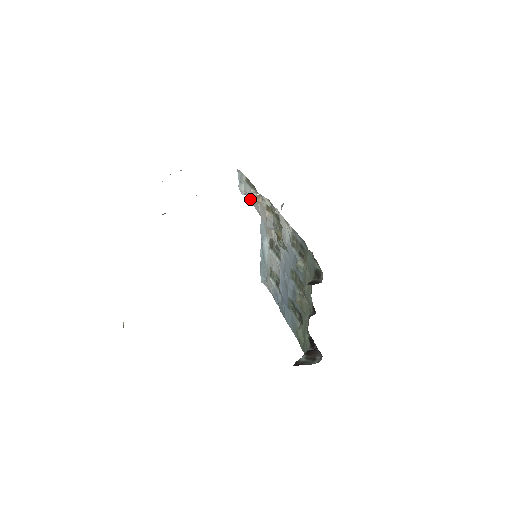
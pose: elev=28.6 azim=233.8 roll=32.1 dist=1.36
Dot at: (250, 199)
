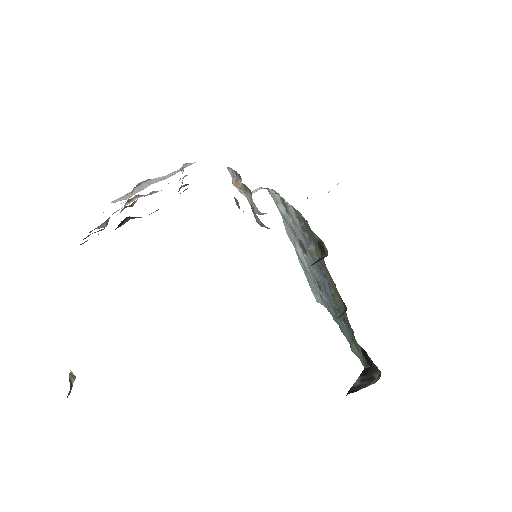
Dot at: occluded
